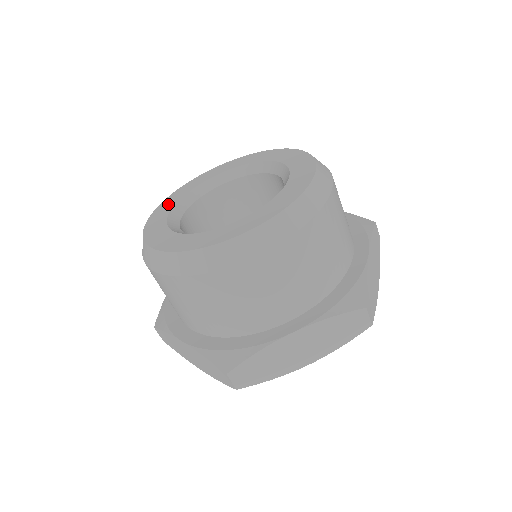
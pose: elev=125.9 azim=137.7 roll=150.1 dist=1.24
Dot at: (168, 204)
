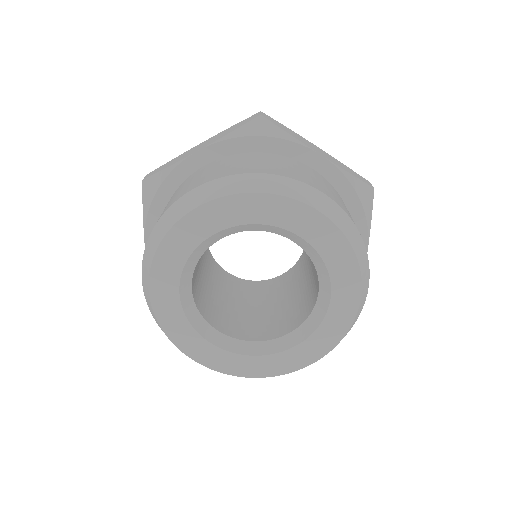
Dot at: (220, 217)
